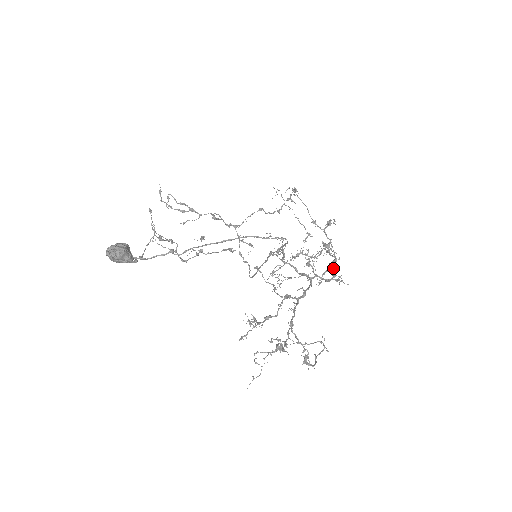
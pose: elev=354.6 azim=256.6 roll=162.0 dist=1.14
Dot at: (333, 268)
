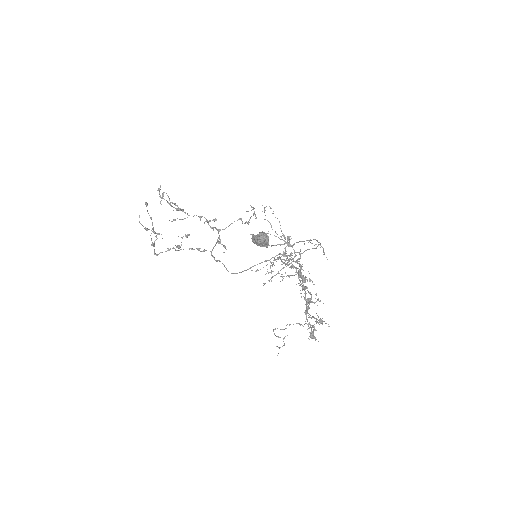
Dot at: occluded
